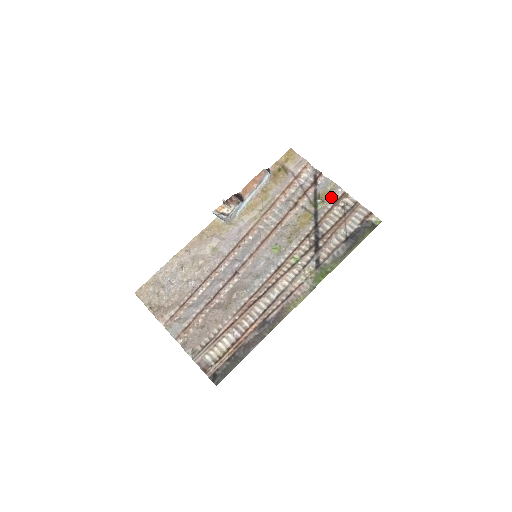
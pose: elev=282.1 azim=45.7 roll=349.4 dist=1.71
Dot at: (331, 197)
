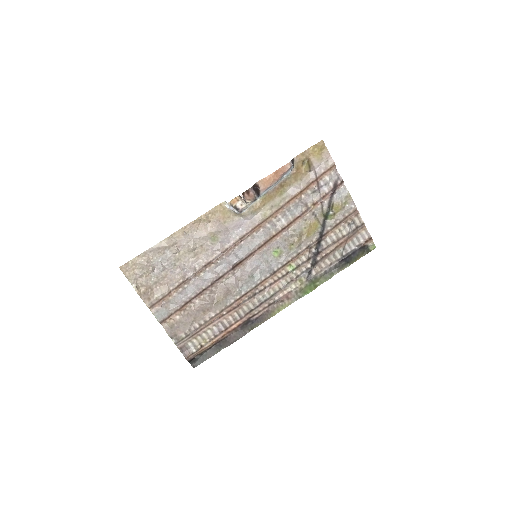
Dot at: (343, 212)
